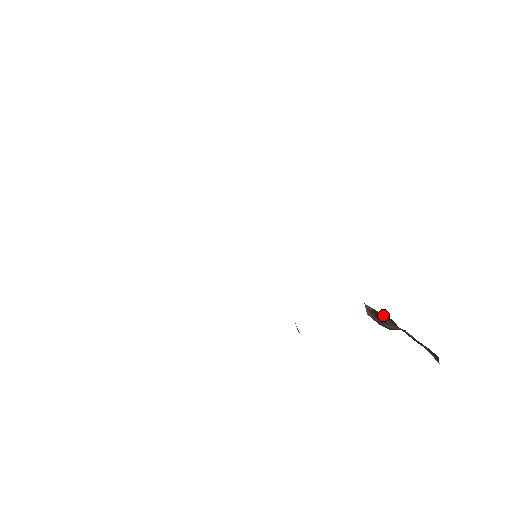
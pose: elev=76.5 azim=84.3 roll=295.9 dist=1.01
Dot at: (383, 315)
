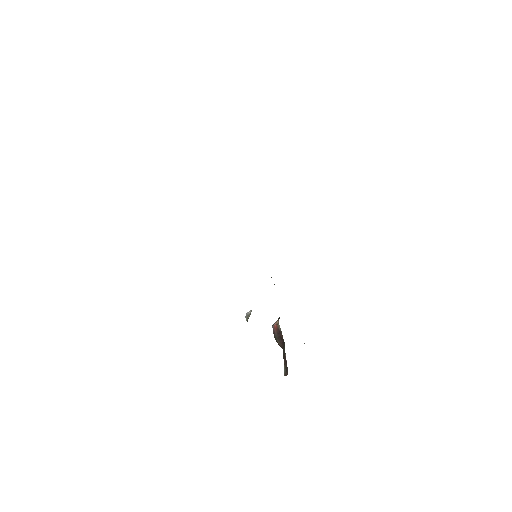
Dot at: occluded
